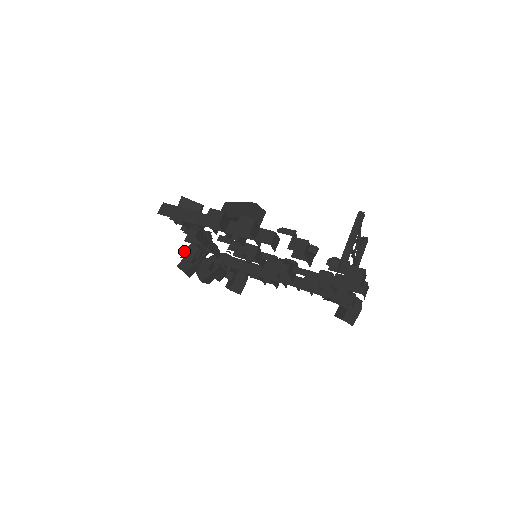
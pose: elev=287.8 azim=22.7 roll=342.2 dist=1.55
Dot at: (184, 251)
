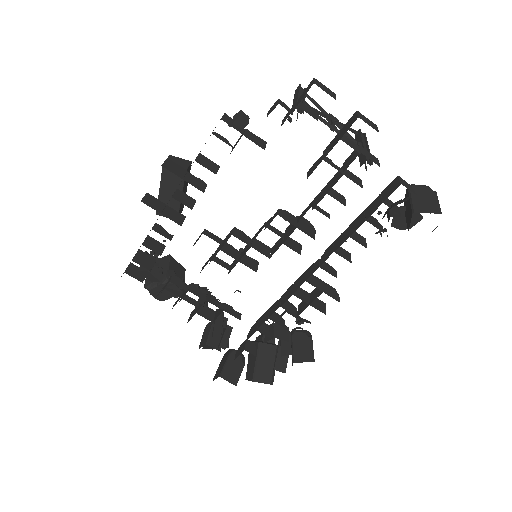
Dot at: occluded
